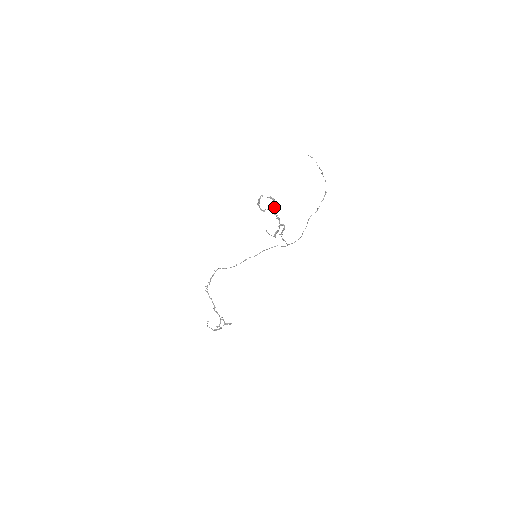
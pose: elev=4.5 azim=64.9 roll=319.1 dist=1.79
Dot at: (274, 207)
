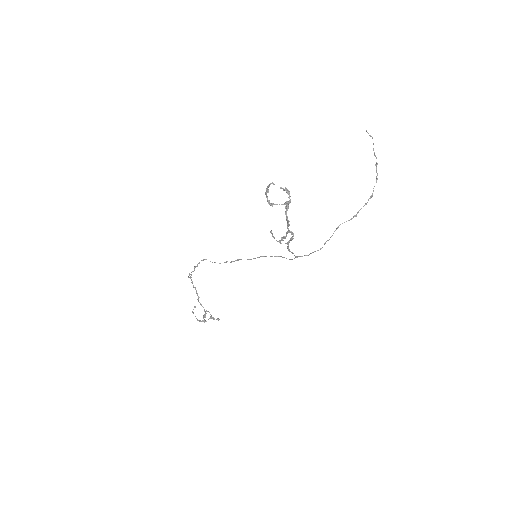
Dot at: (286, 203)
